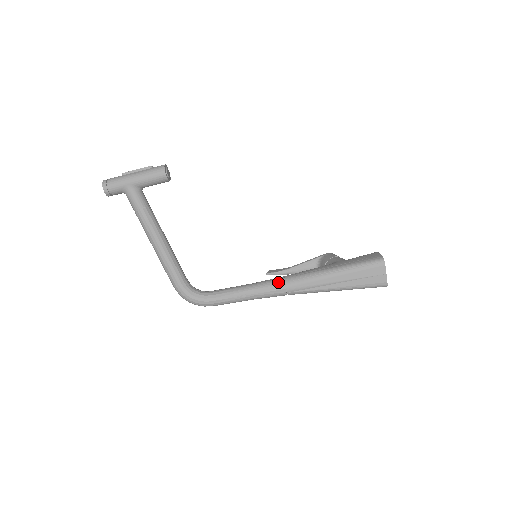
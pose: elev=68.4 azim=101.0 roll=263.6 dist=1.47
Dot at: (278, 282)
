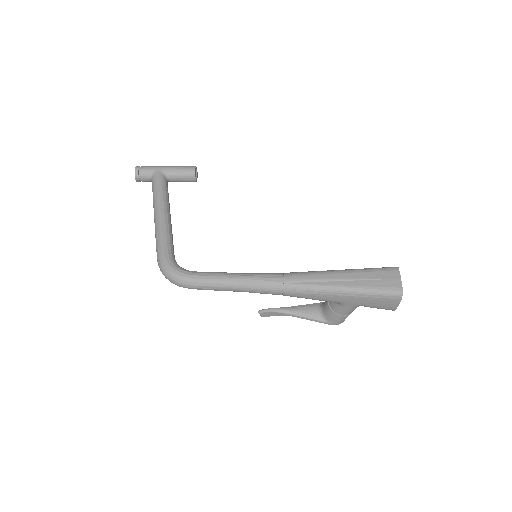
Dot at: (275, 273)
